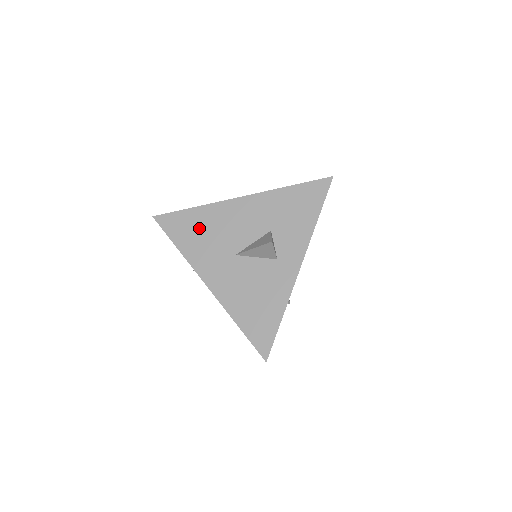
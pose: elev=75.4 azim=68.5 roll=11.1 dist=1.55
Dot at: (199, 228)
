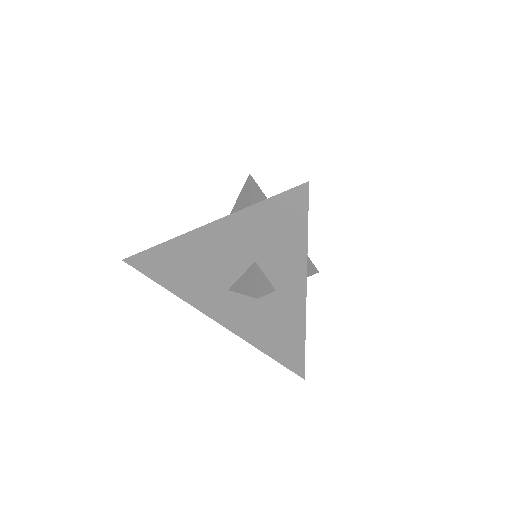
Dot at: (175, 267)
